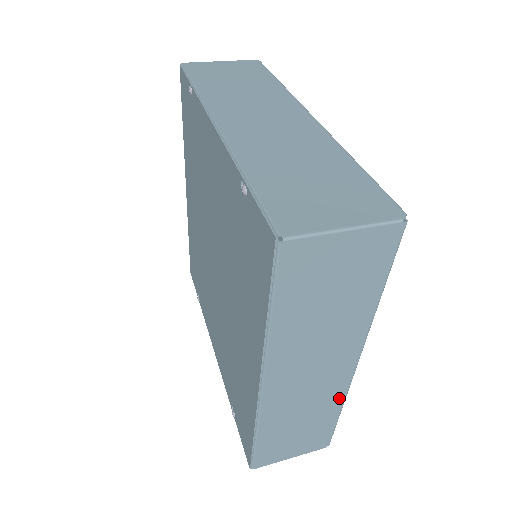
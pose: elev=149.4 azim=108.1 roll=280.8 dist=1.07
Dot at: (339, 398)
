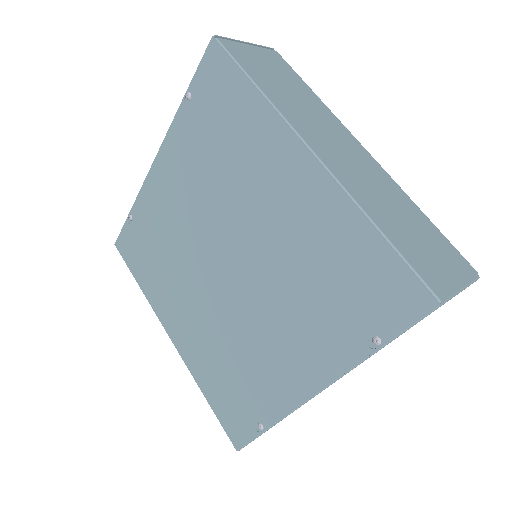
Dot at: (399, 191)
